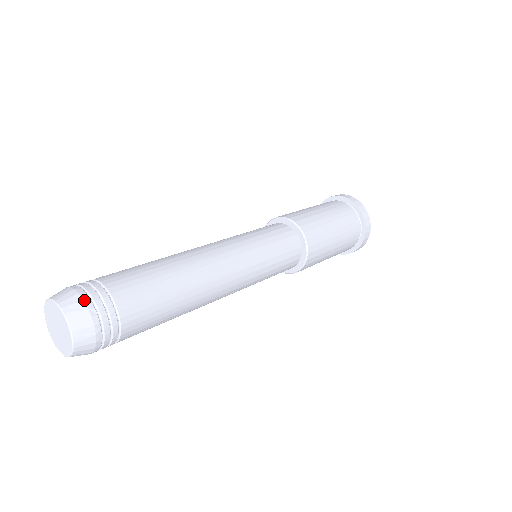
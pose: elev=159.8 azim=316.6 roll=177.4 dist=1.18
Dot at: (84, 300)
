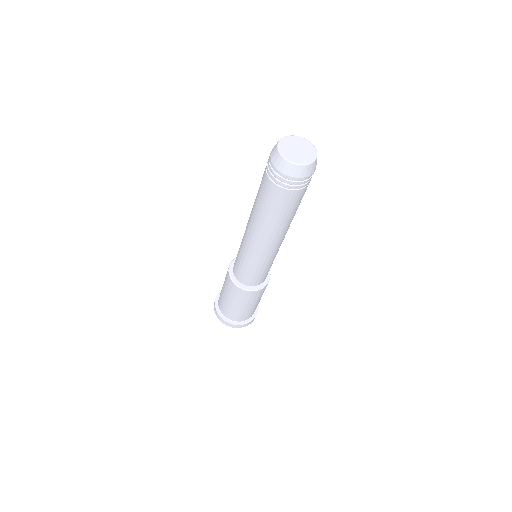
Dot at: occluded
